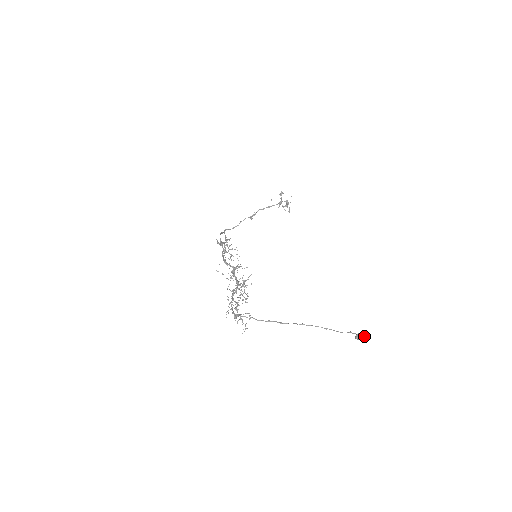
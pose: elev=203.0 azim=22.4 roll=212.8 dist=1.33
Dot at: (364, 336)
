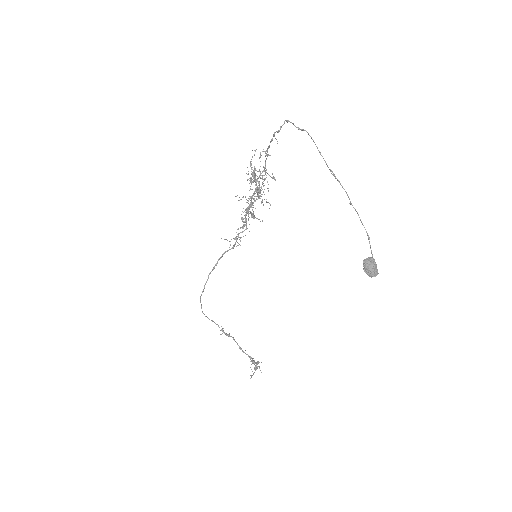
Dot at: (375, 267)
